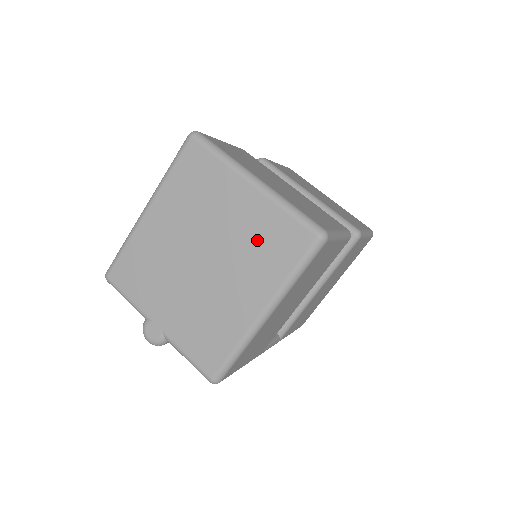
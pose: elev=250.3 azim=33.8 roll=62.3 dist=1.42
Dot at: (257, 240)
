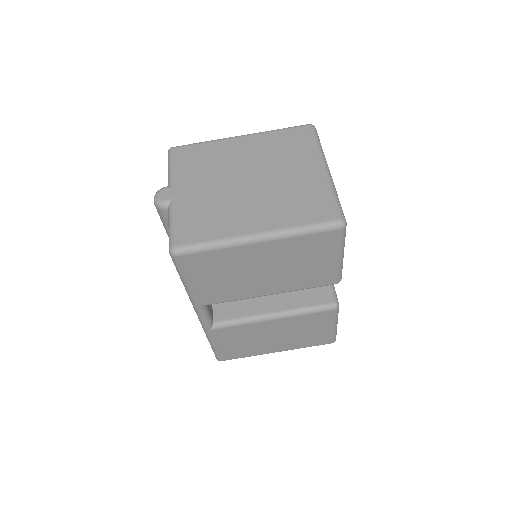
Dot at: (297, 195)
